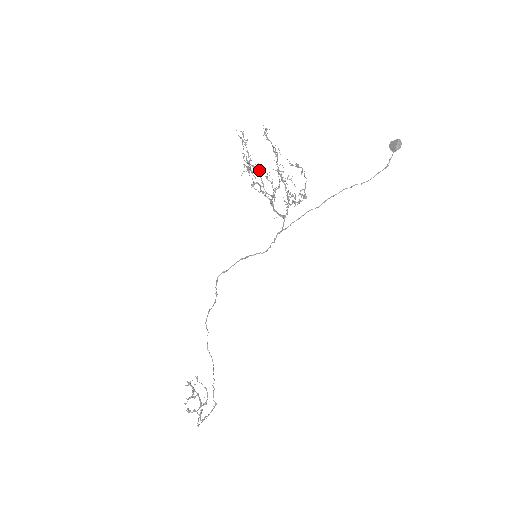
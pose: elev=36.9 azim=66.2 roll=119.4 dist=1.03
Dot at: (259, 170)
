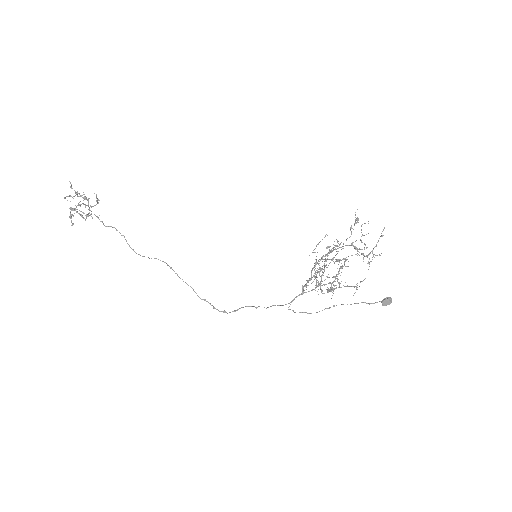
Dot at: occluded
